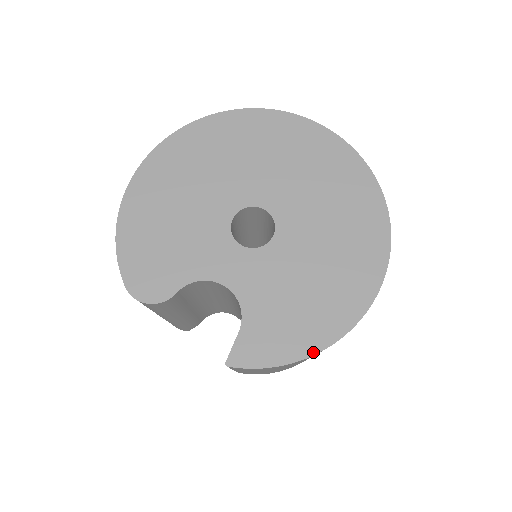
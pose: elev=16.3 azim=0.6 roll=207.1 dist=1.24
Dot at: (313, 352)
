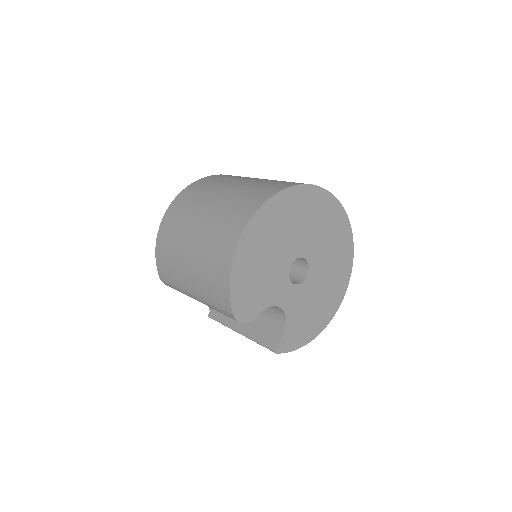
Dot at: (311, 340)
